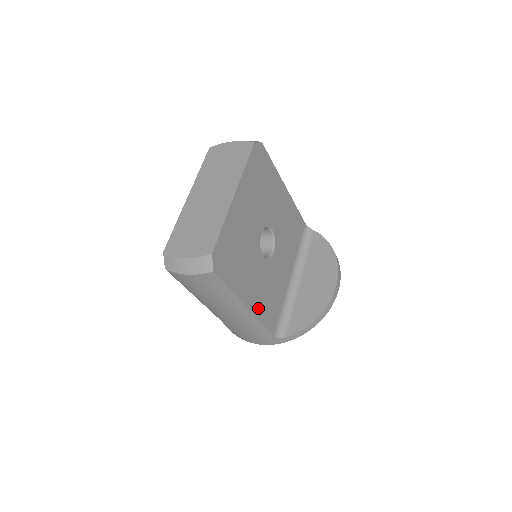
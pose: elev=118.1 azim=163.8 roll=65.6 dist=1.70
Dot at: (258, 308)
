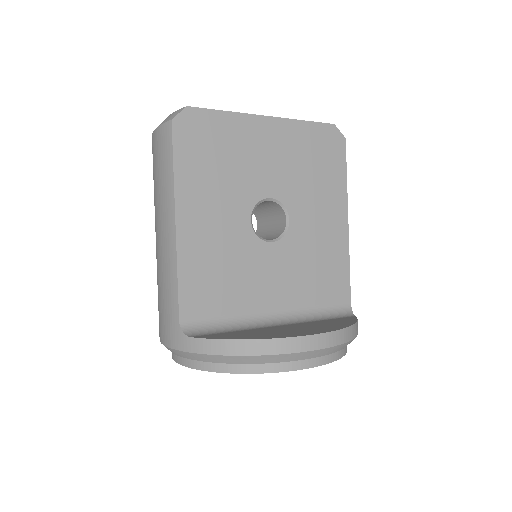
Dot at: (190, 250)
